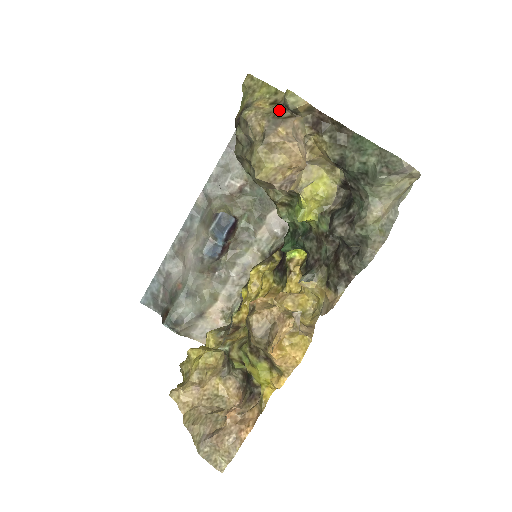
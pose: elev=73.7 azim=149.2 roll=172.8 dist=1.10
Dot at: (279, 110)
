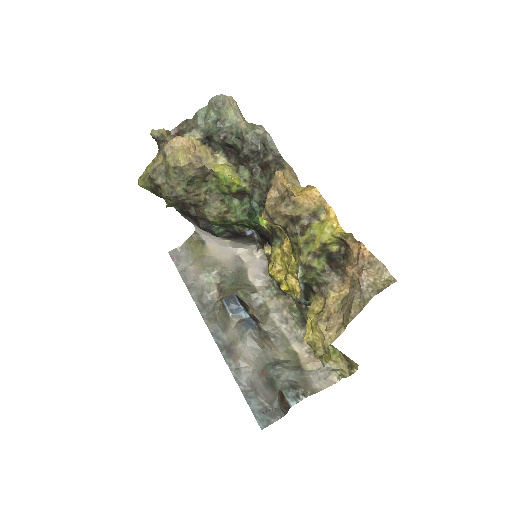
Dot at: (159, 151)
